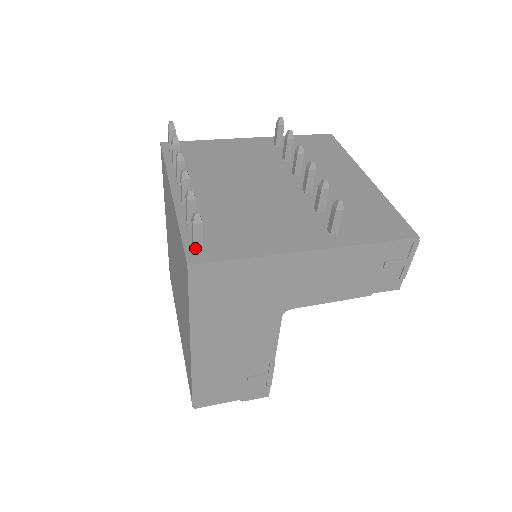
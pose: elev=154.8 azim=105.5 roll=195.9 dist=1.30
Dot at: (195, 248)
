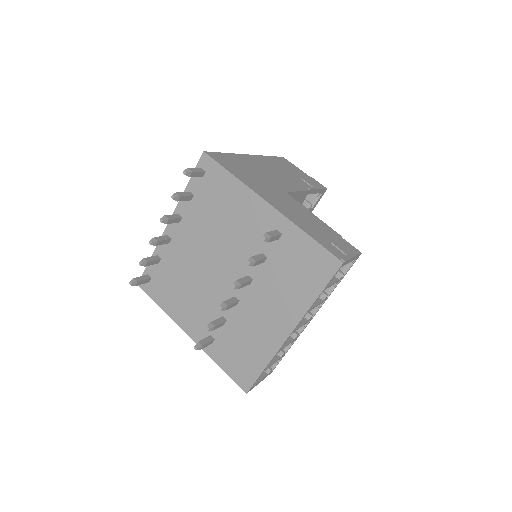
Dot at: occluded
